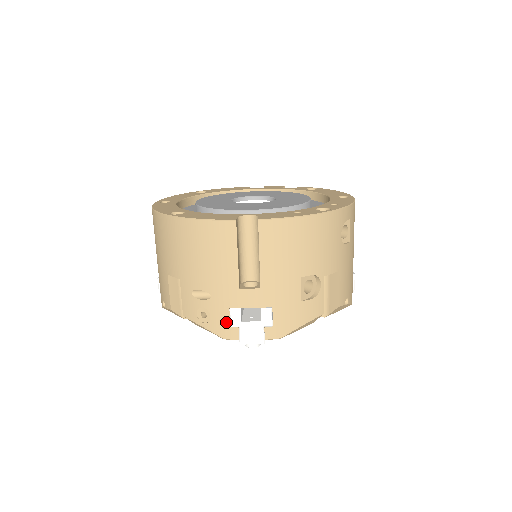
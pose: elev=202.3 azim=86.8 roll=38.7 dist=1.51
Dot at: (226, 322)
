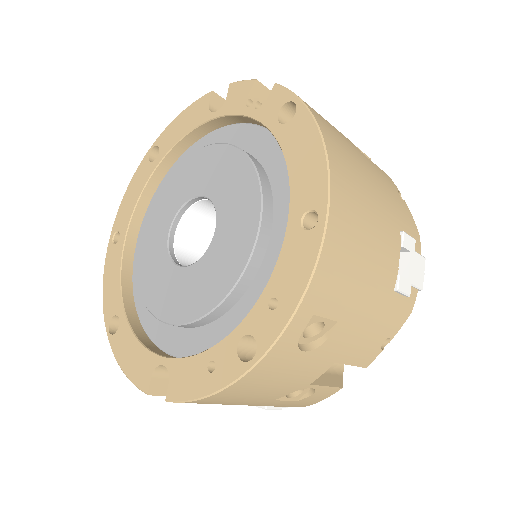
Dot at: occluded
